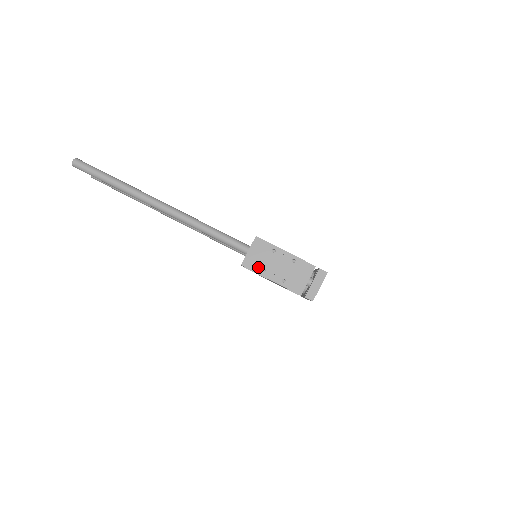
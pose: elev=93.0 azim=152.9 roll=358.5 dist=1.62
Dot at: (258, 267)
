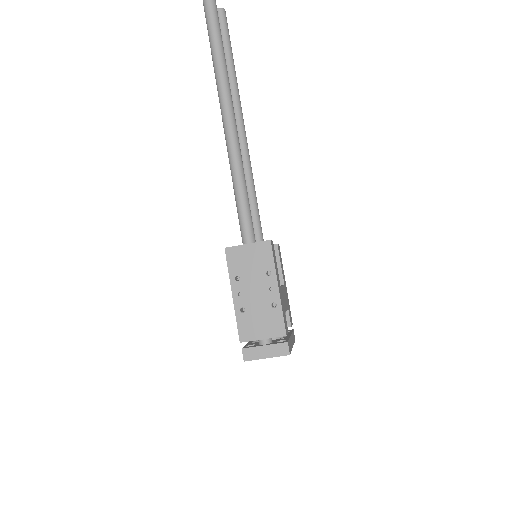
Dot at: (237, 269)
